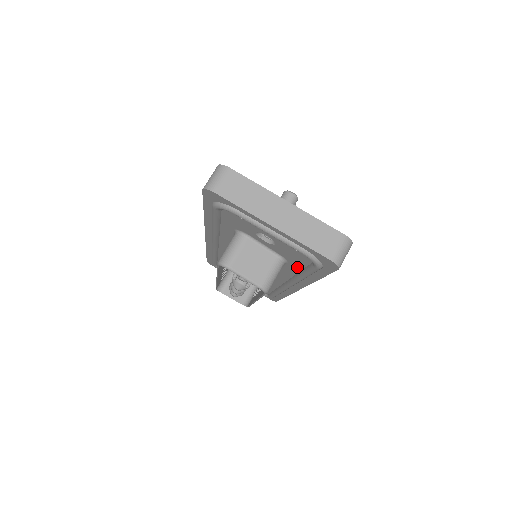
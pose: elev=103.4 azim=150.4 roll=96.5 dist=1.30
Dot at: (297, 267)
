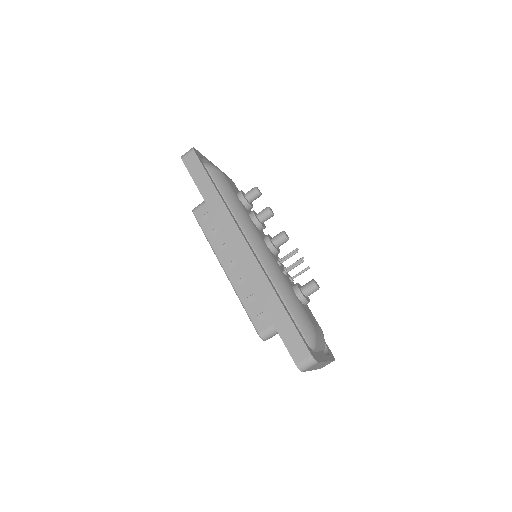
Dot at: occluded
